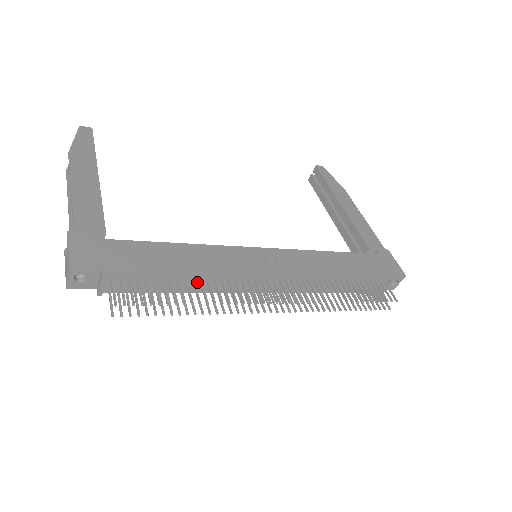
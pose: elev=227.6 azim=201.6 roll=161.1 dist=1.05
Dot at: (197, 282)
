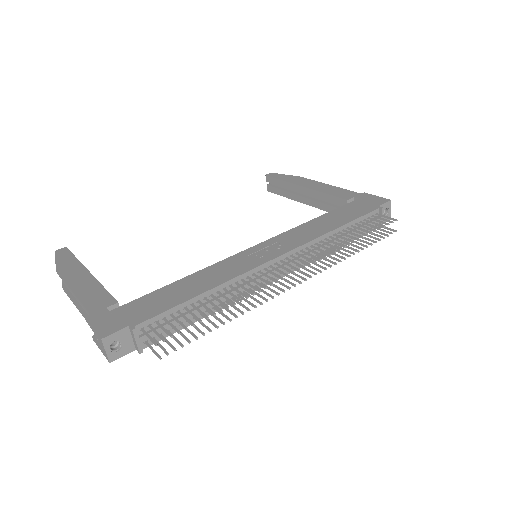
Dot at: (217, 297)
